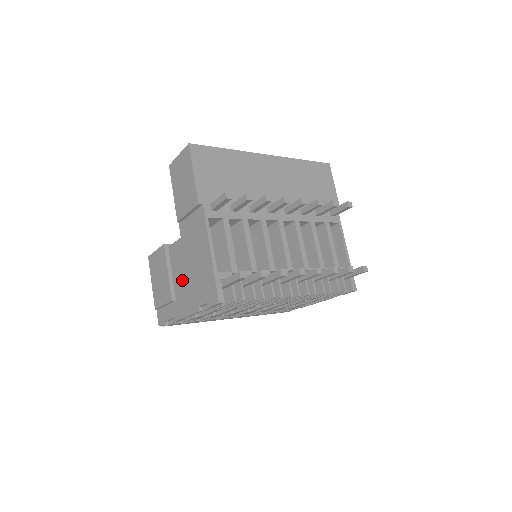
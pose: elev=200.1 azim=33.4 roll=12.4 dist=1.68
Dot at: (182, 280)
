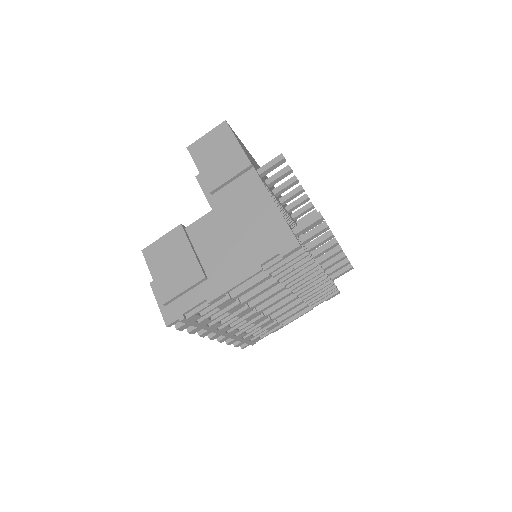
Dot at: (220, 251)
